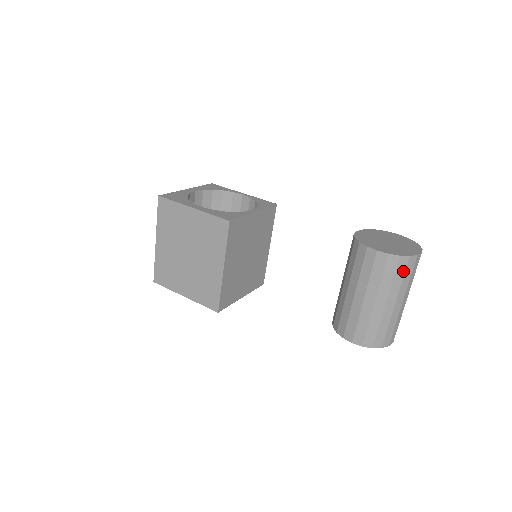
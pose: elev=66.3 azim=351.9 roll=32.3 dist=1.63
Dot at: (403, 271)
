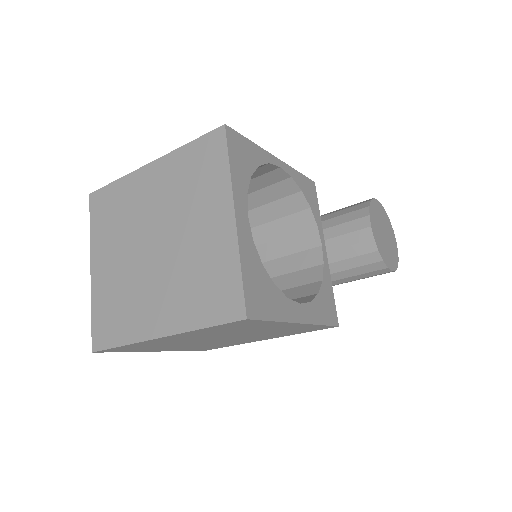
Dot at: occluded
